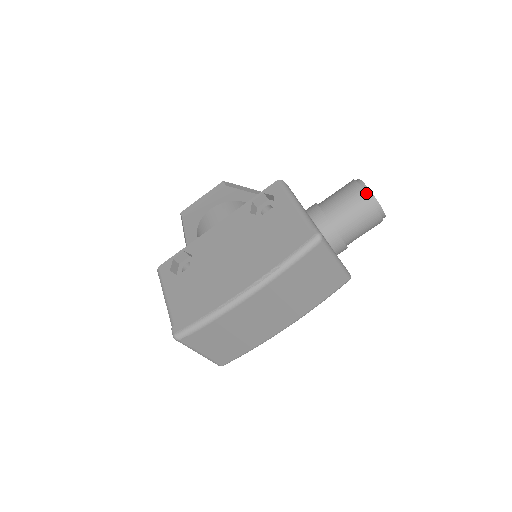
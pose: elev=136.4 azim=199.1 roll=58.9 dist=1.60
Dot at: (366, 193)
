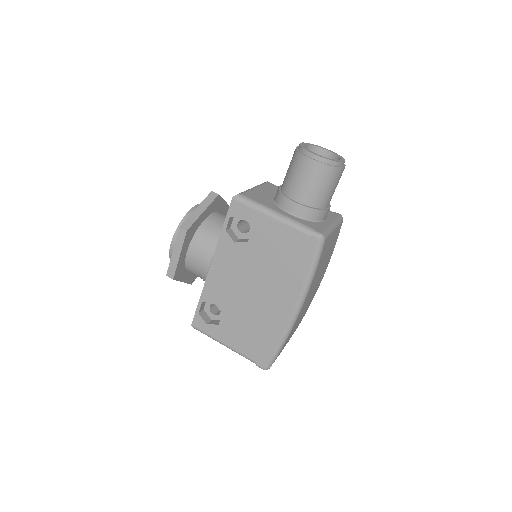
Dot at: (325, 165)
